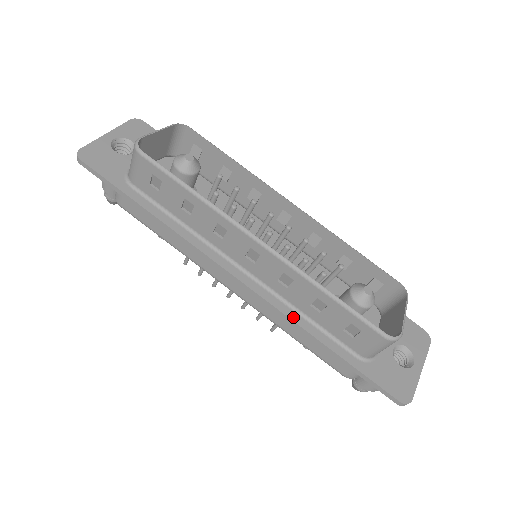
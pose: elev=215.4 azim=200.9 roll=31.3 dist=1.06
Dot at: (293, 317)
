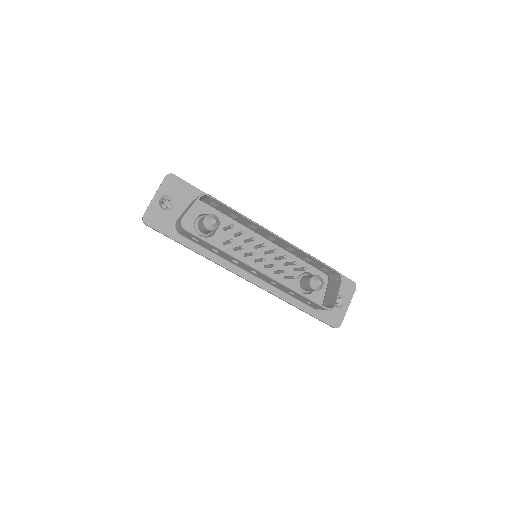
Dot at: (279, 295)
